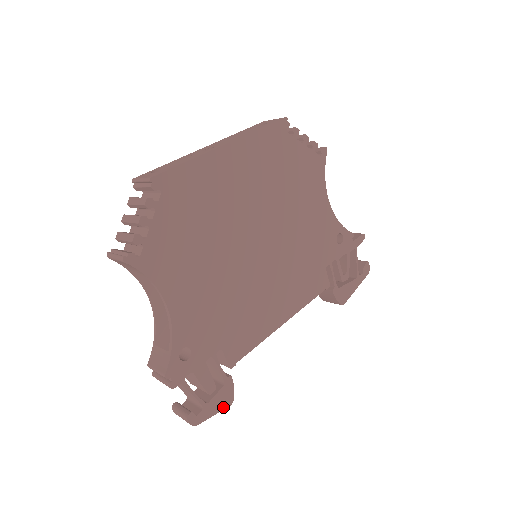
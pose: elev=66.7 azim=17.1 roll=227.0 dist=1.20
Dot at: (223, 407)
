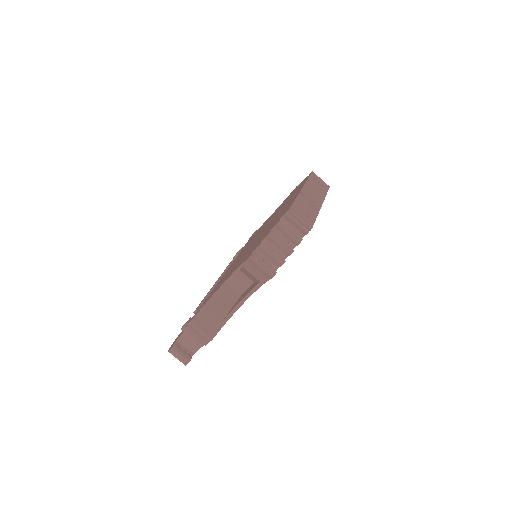
Dot at: occluded
